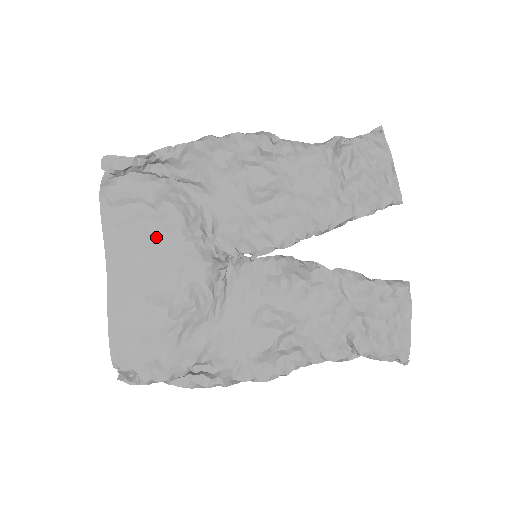
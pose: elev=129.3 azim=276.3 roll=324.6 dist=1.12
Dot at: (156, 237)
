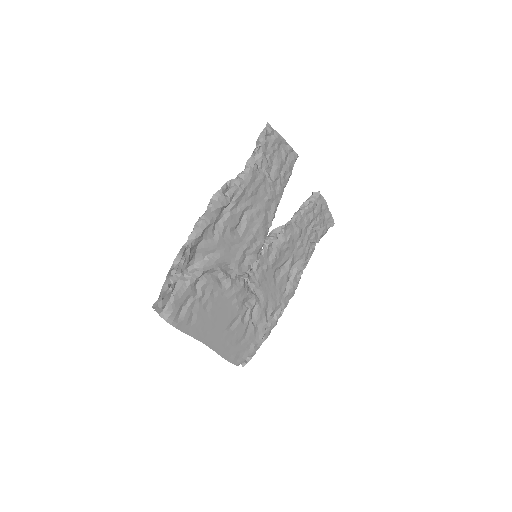
Dot at: (212, 305)
